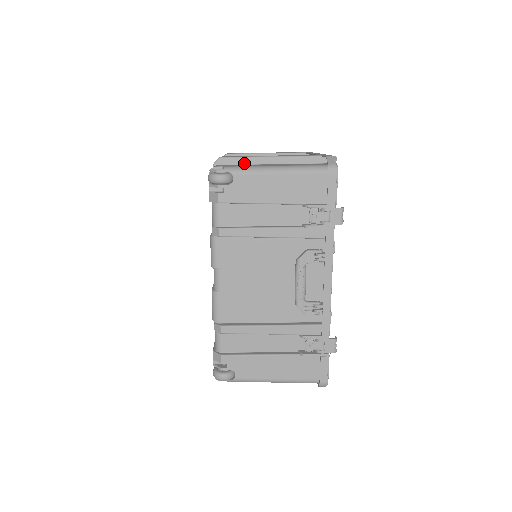
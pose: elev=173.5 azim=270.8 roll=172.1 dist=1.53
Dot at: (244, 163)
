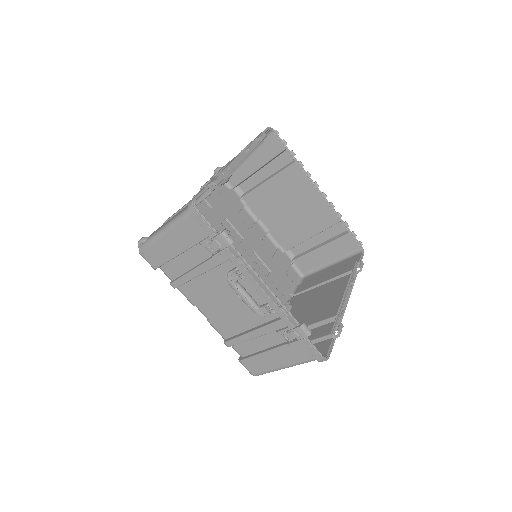
Dot at: (246, 178)
